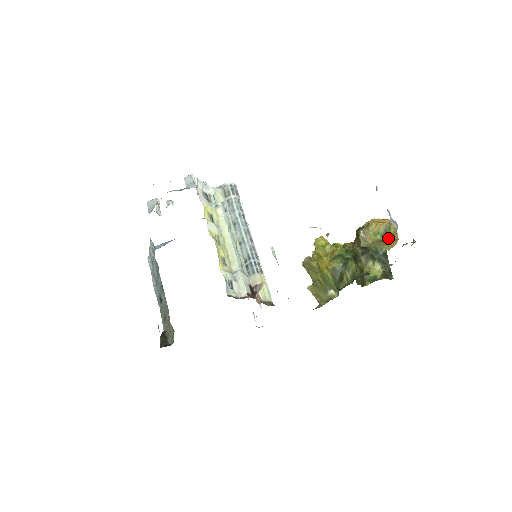
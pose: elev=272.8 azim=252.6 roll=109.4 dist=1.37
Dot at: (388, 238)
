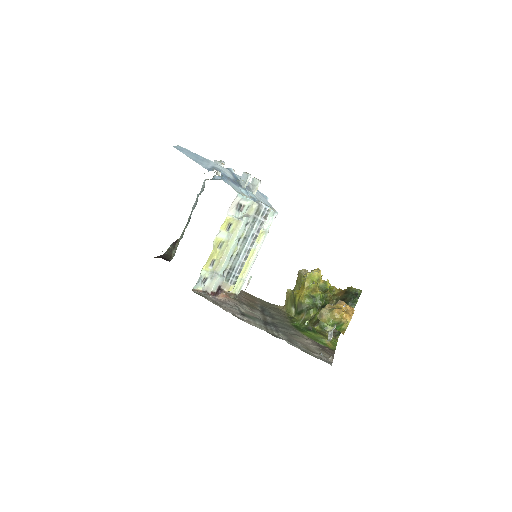
Dot at: (337, 328)
